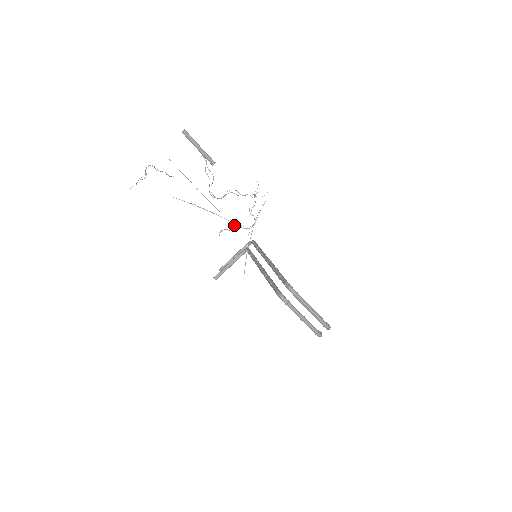
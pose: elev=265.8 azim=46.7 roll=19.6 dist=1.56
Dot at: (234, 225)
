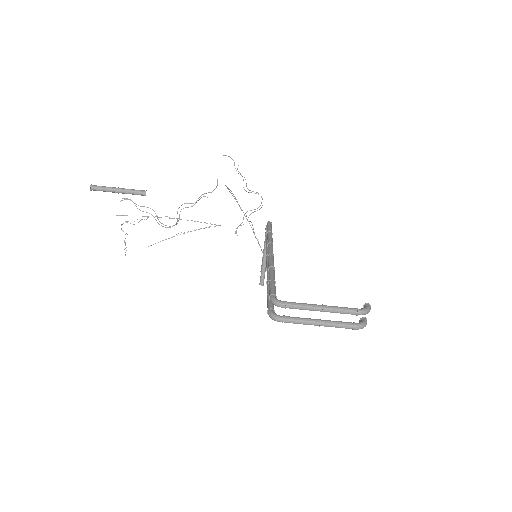
Dot at: occluded
